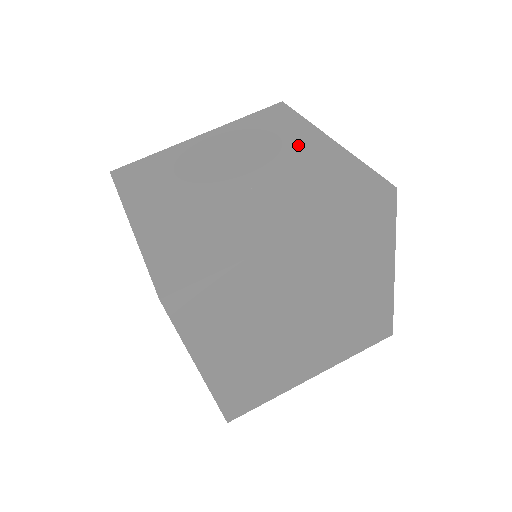
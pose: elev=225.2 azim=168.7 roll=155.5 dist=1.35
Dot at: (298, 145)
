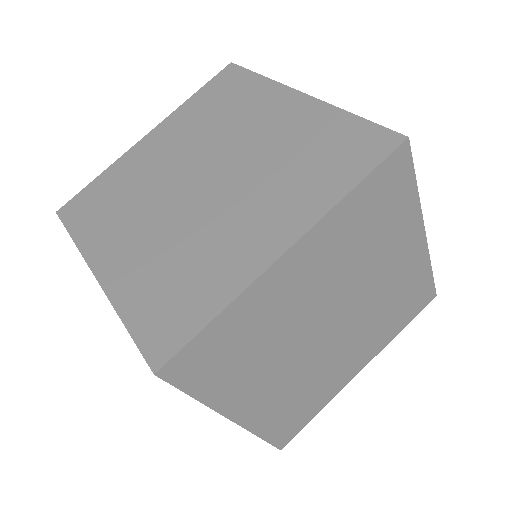
Dot at: occluded
